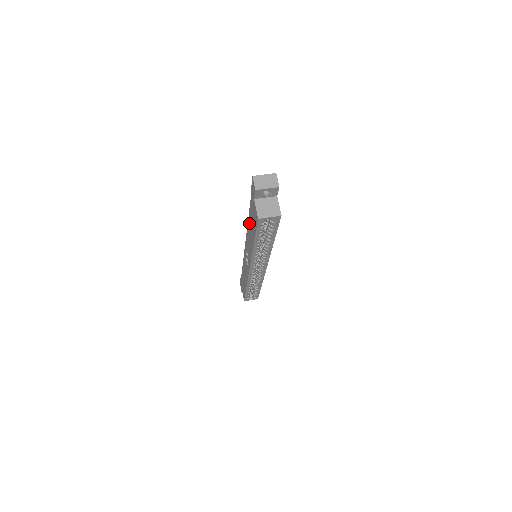
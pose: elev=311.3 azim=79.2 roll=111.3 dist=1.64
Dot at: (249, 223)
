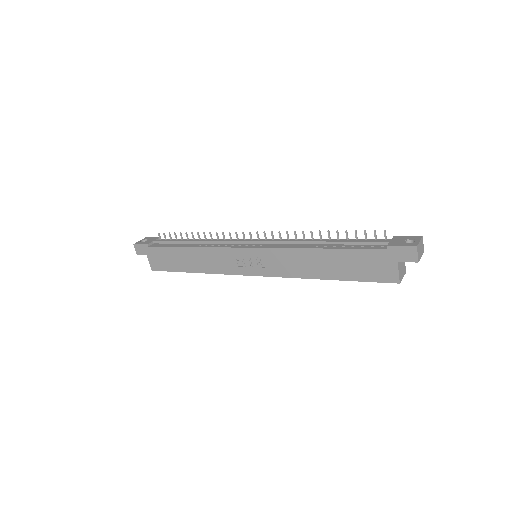
Dot at: (325, 255)
